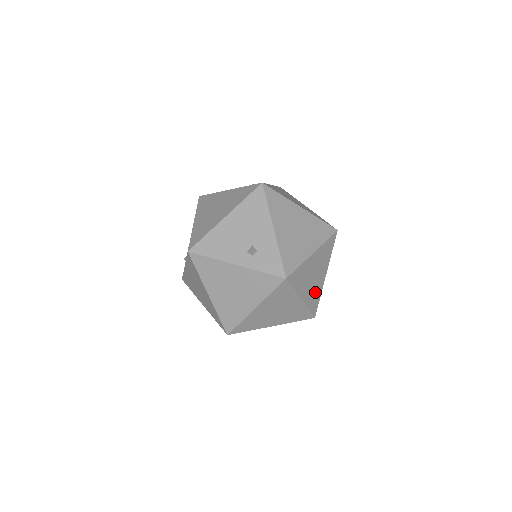
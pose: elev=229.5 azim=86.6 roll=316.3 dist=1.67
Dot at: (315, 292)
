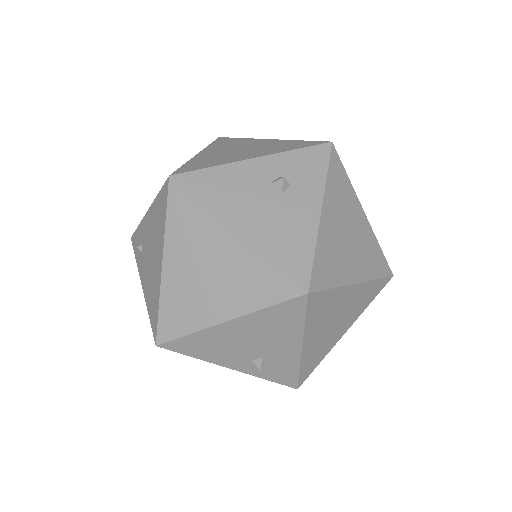
Dot at: occluded
